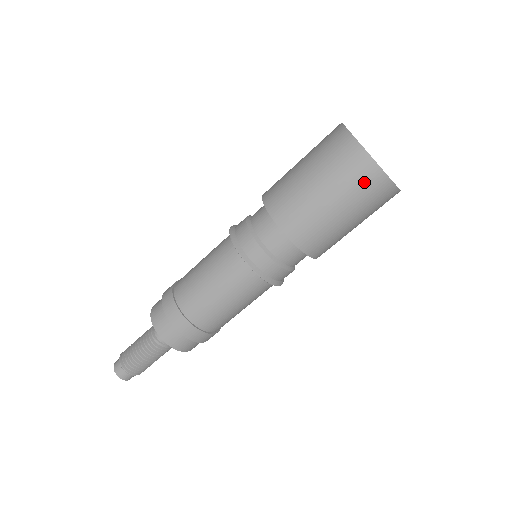
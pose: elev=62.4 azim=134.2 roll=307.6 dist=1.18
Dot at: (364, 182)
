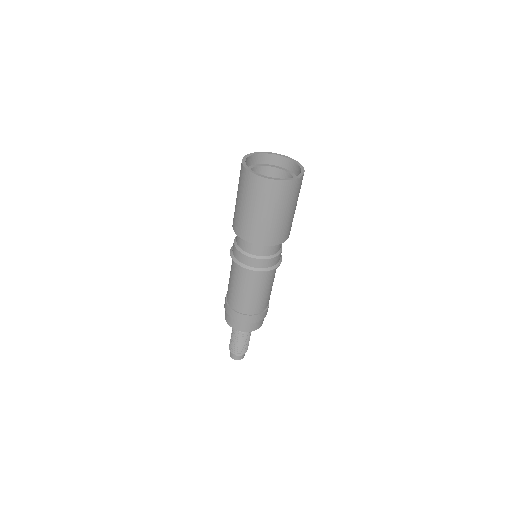
Dot at: (269, 192)
